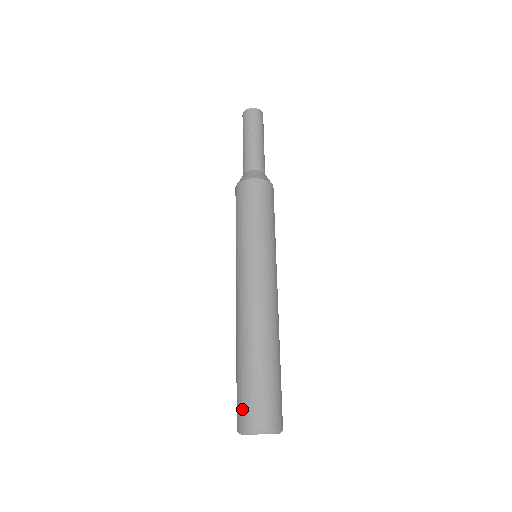
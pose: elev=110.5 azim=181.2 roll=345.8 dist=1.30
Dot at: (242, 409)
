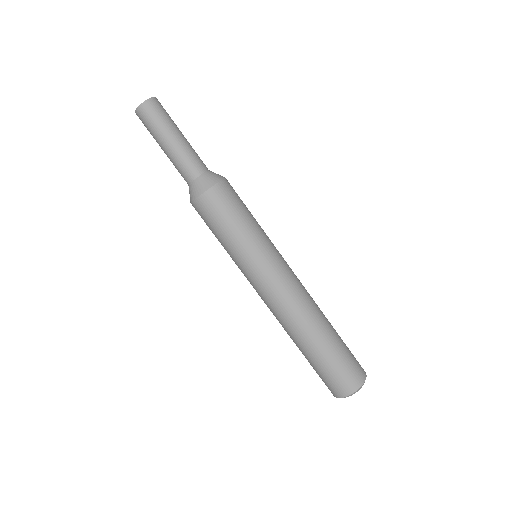
Dot at: (347, 377)
